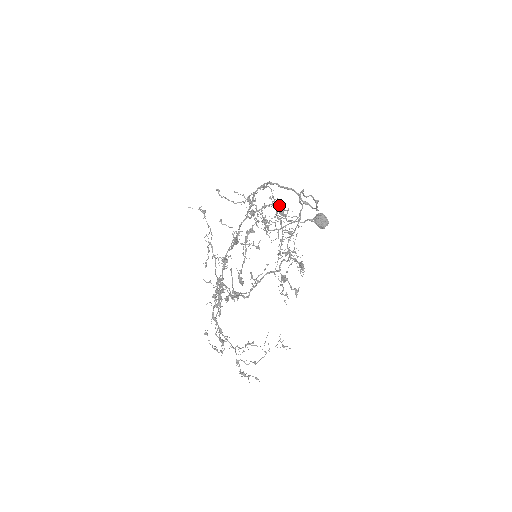
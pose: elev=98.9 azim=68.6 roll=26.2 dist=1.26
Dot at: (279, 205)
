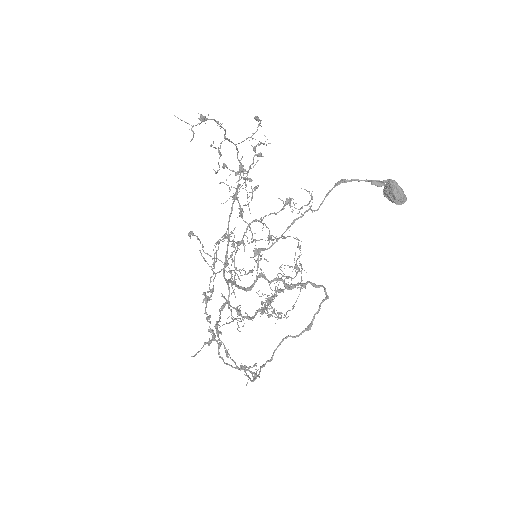
Dot at: occluded
